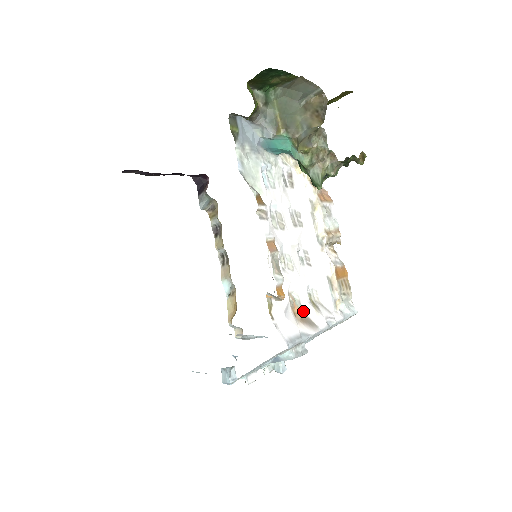
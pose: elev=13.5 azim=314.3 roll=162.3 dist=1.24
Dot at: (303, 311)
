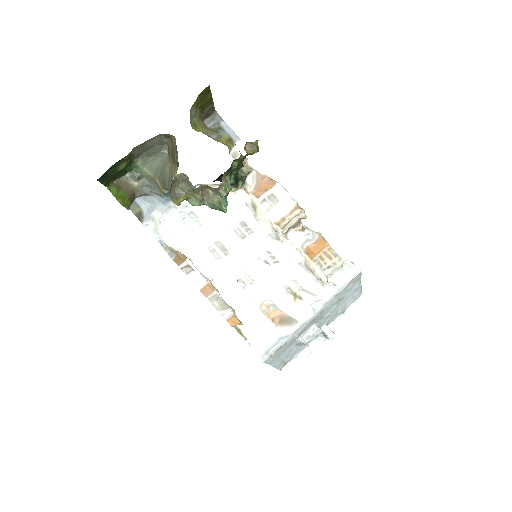
Dot at: (282, 312)
